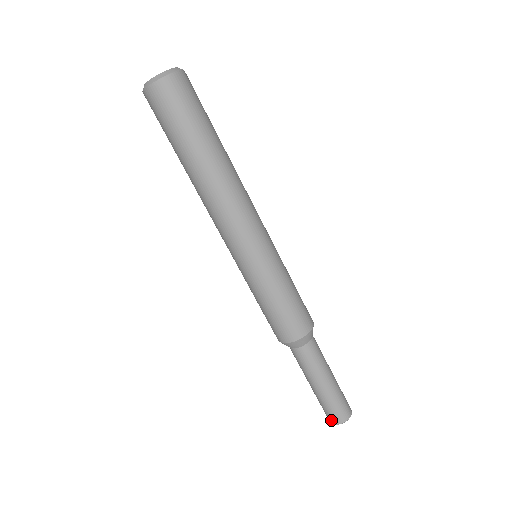
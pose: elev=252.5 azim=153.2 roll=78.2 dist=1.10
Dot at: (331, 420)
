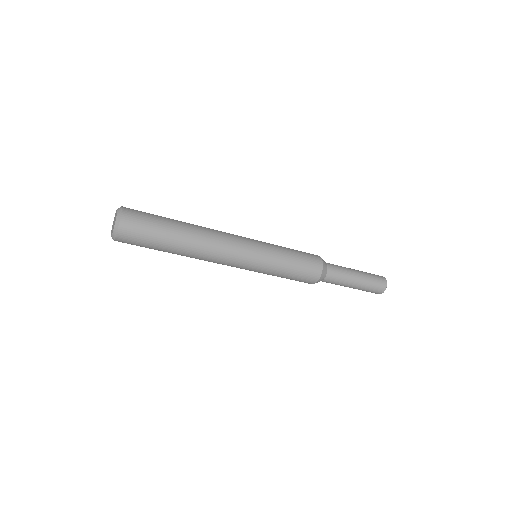
Dot at: occluded
